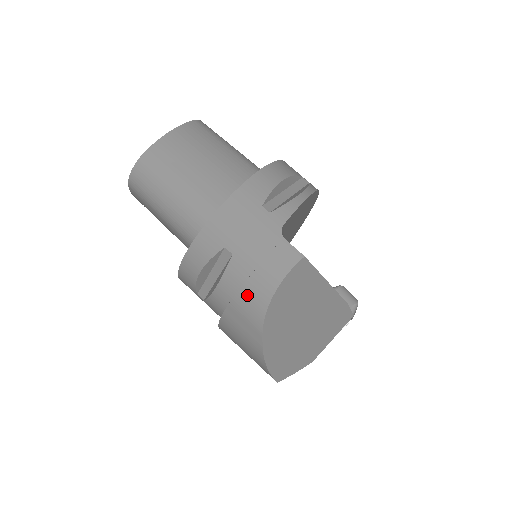
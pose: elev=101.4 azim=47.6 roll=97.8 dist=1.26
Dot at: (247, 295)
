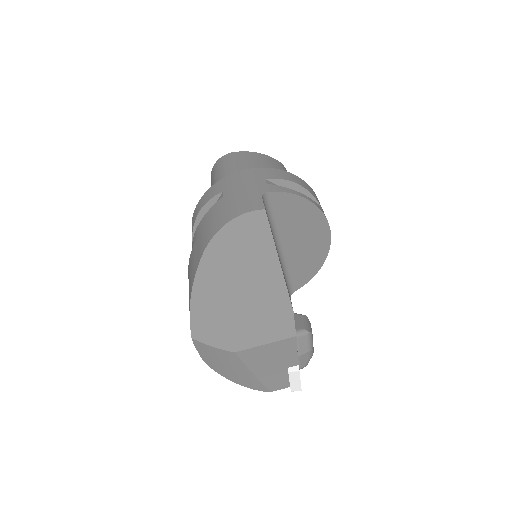
Dot at: (211, 224)
